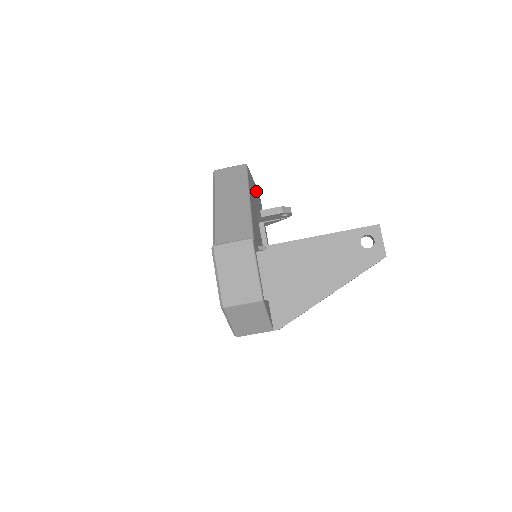
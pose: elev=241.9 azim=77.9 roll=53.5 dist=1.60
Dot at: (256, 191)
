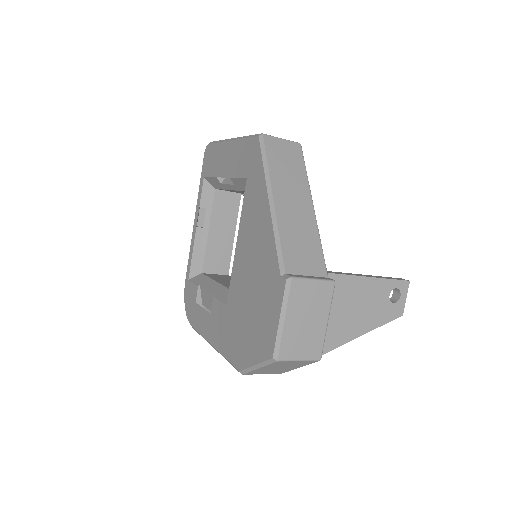
Dot at: occluded
